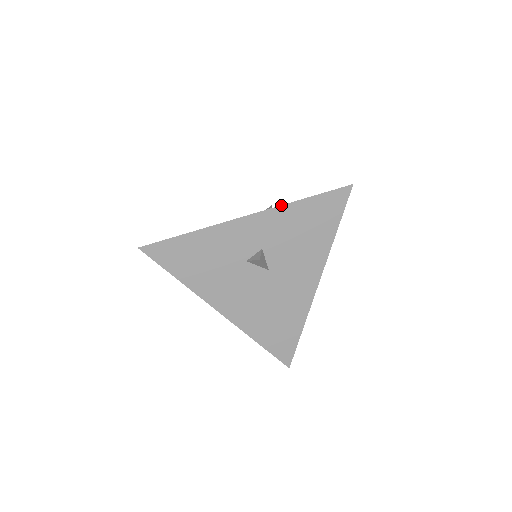
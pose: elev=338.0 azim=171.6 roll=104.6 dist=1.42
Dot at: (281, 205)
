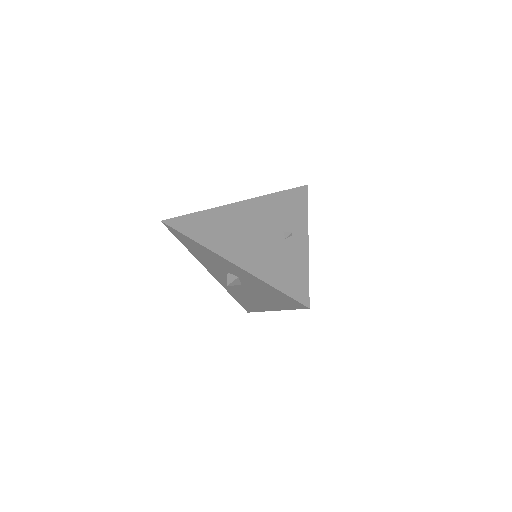
Dot at: (255, 276)
